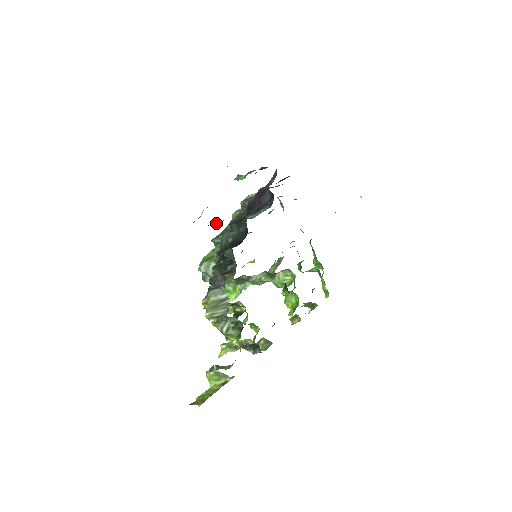
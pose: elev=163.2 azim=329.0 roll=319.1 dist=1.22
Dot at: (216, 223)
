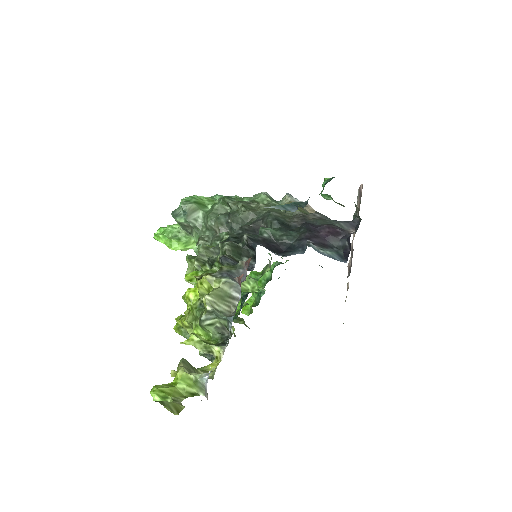
Dot at: occluded
